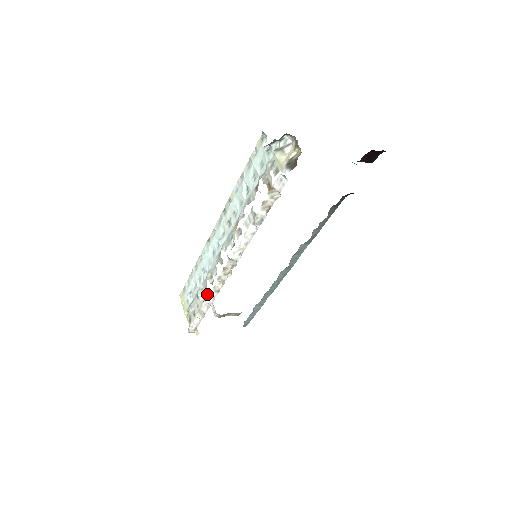
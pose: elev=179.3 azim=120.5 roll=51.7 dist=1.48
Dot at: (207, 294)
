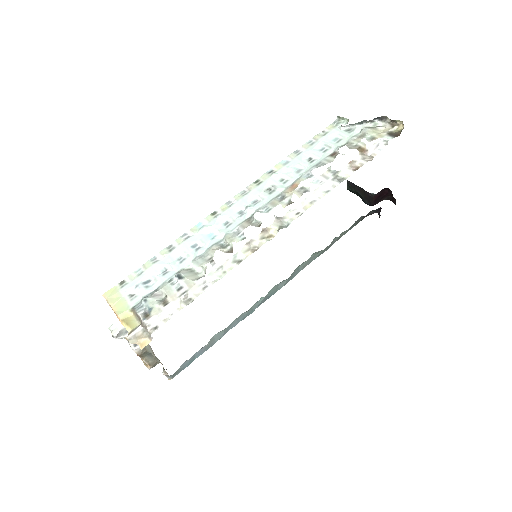
Dot at: (203, 273)
